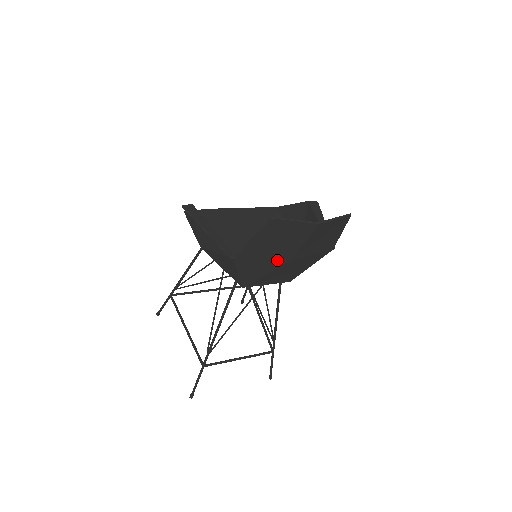
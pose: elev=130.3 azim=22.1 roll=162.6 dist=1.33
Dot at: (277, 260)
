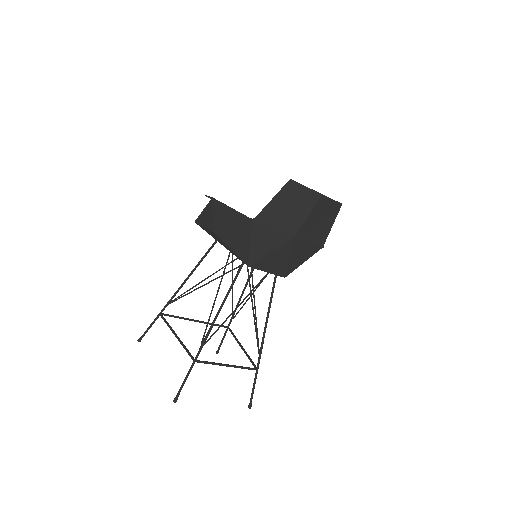
Dot at: (284, 233)
